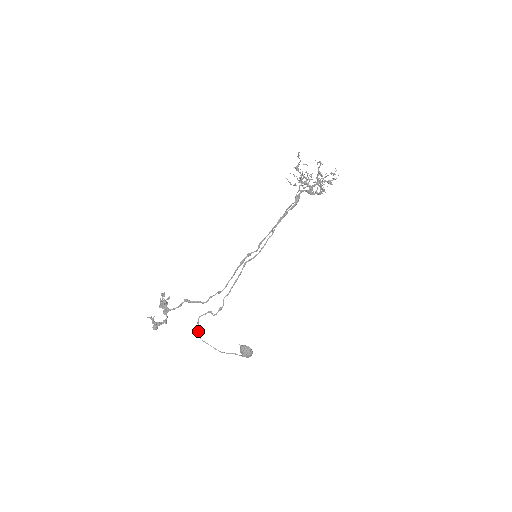
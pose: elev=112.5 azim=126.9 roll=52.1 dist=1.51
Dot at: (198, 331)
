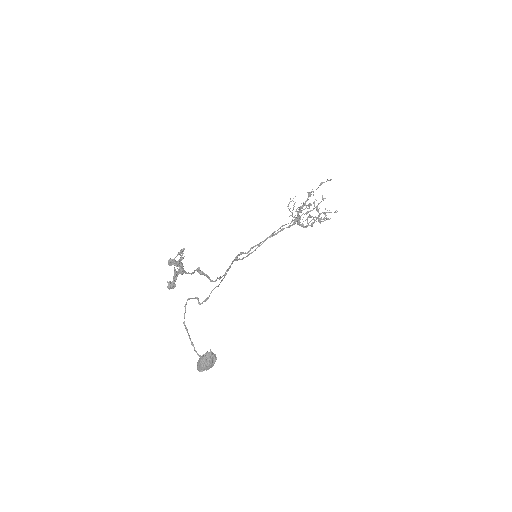
Dot at: (184, 315)
